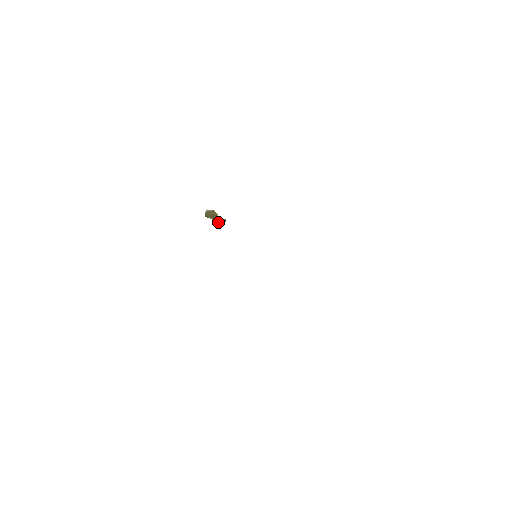
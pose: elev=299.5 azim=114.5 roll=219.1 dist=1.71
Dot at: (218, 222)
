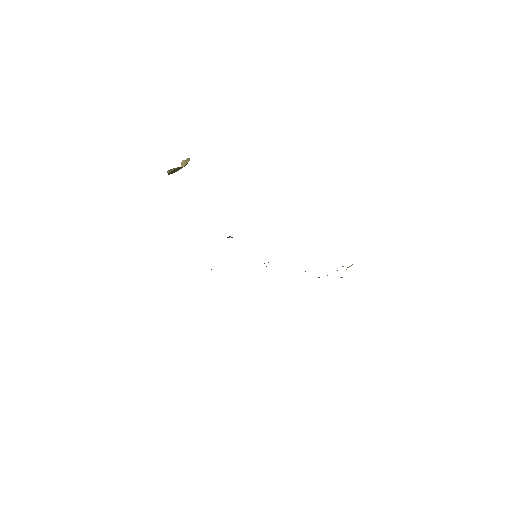
Dot at: occluded
